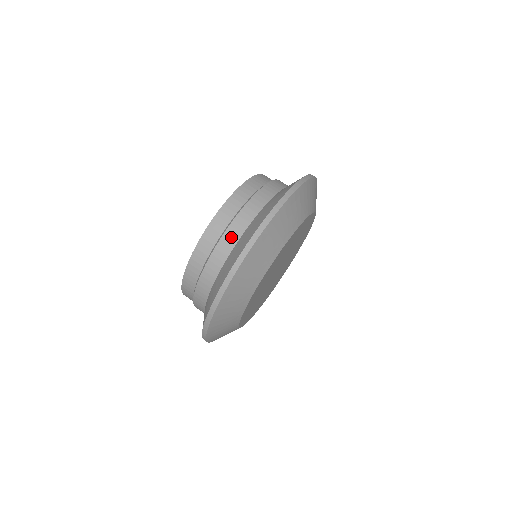
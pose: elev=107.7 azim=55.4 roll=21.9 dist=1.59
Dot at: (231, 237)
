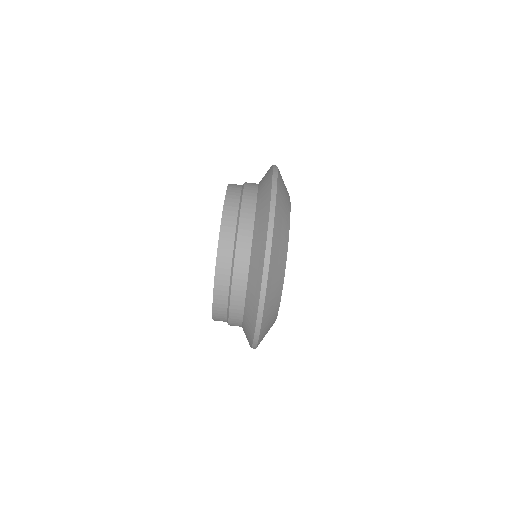
Dot at: (239, 292)
